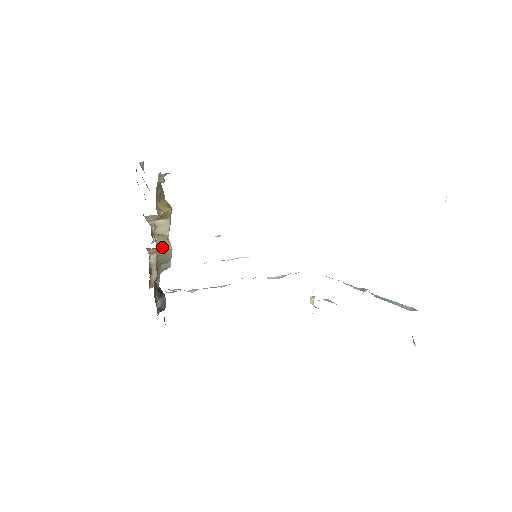
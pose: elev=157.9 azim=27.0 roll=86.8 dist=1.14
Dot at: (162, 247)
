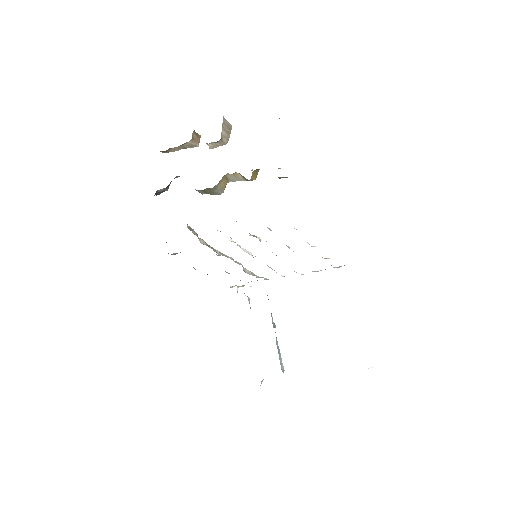
Dot at: (218, 188)
